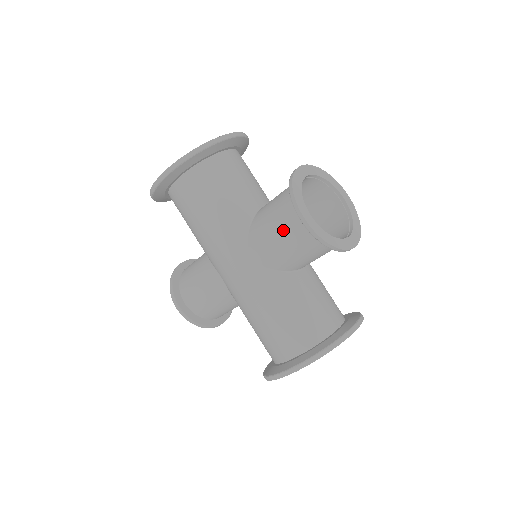
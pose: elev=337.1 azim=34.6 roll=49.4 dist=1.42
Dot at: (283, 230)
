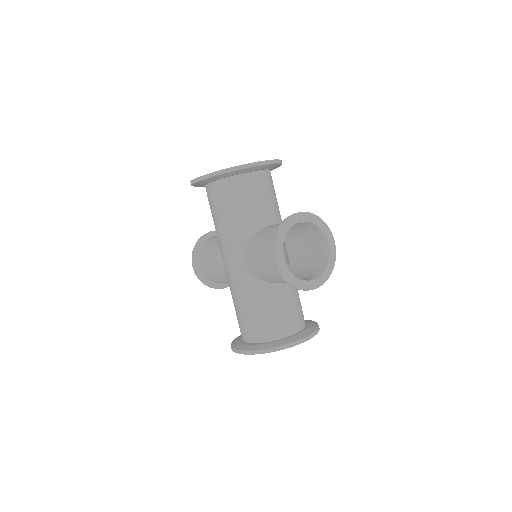
Dot at: (265, 257)
